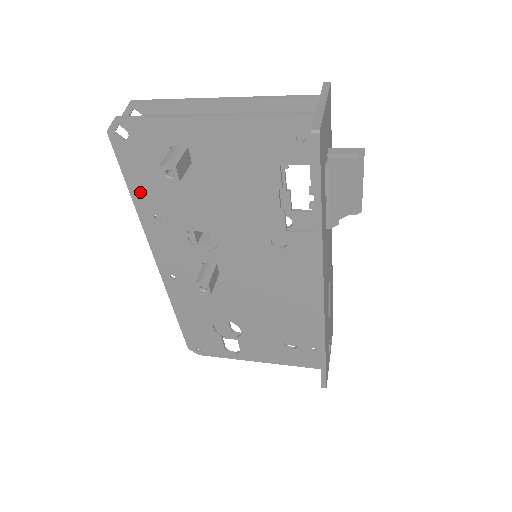
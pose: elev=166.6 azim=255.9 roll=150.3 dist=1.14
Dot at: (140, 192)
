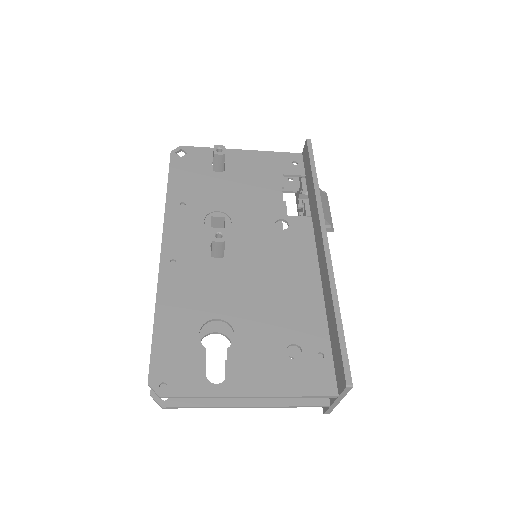
Dot at: (176, 186)
